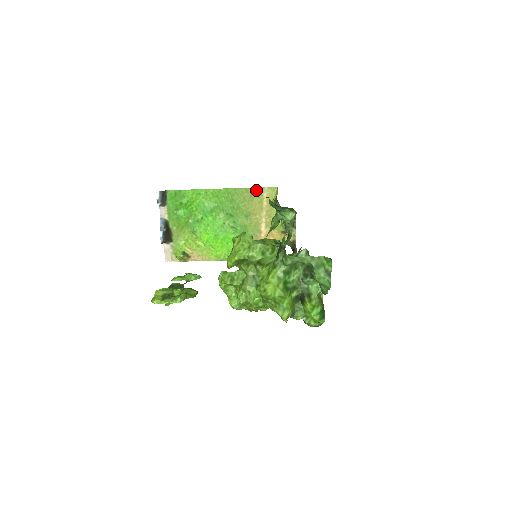
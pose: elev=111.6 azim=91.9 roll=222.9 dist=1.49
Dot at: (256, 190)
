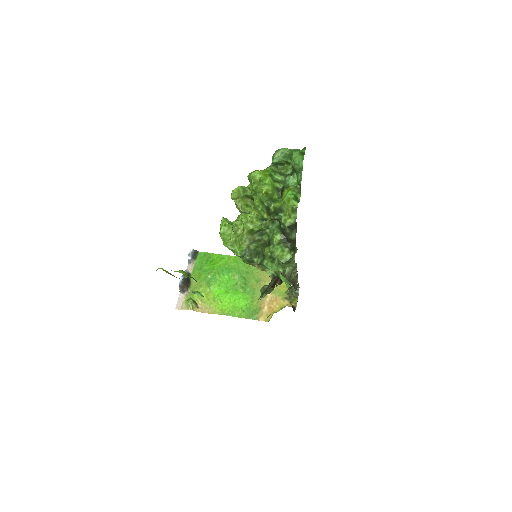
Dot at: occluded
